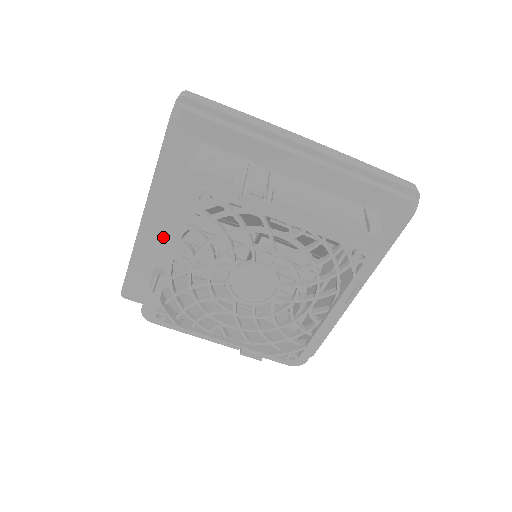
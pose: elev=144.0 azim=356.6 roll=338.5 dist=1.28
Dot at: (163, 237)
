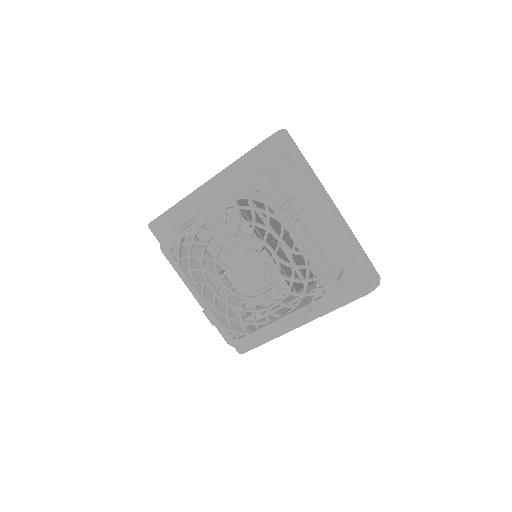
Dot at: (207, 205)
